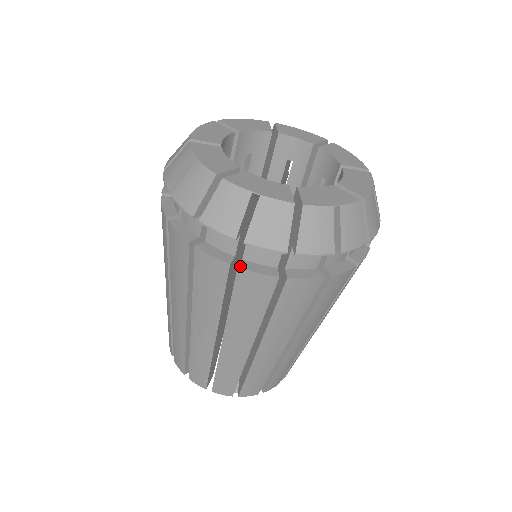
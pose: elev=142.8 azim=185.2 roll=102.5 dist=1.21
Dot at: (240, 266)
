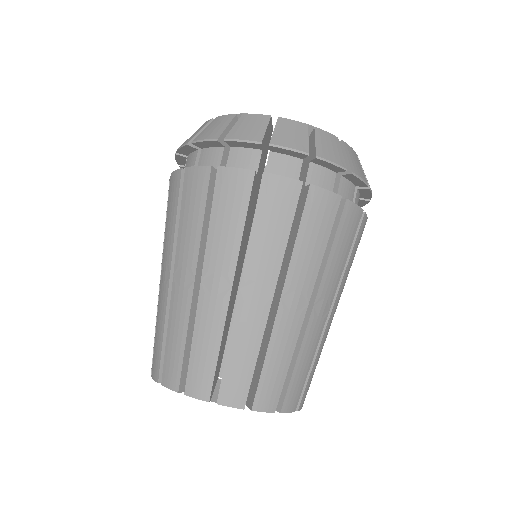
Dot at: (311, 184)
